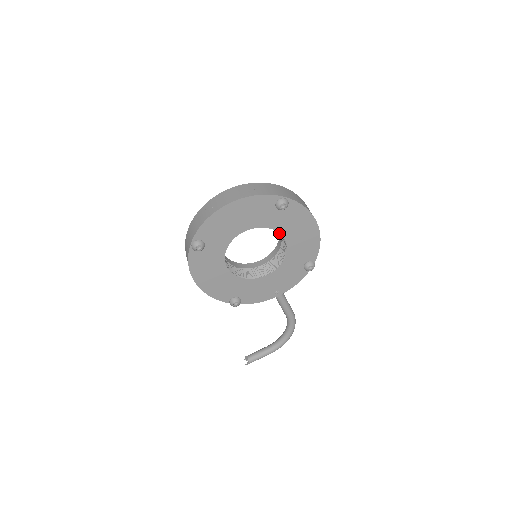
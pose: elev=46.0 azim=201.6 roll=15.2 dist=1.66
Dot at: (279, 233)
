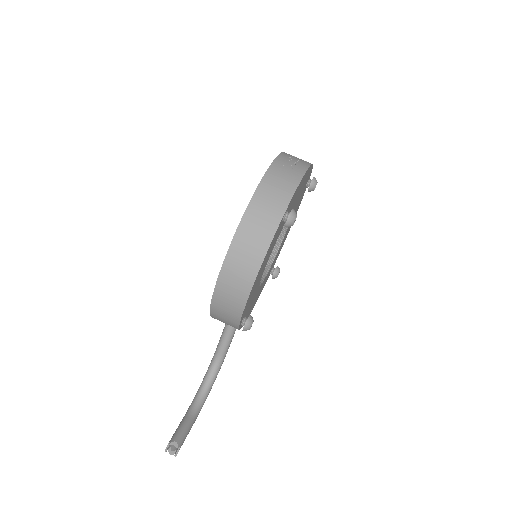
Dot at: occluded
